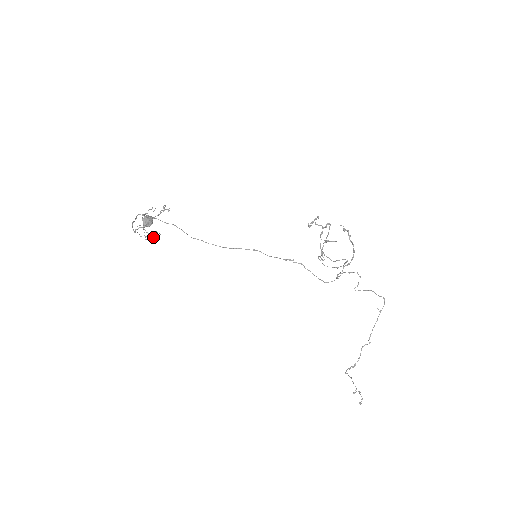
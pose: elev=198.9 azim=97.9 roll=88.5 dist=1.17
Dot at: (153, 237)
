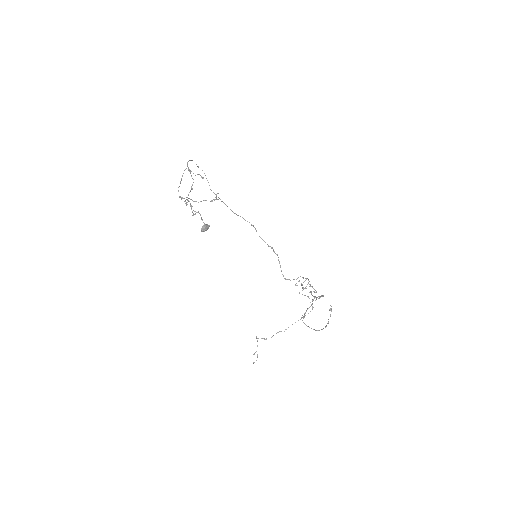
Dot at: (194, 214)
